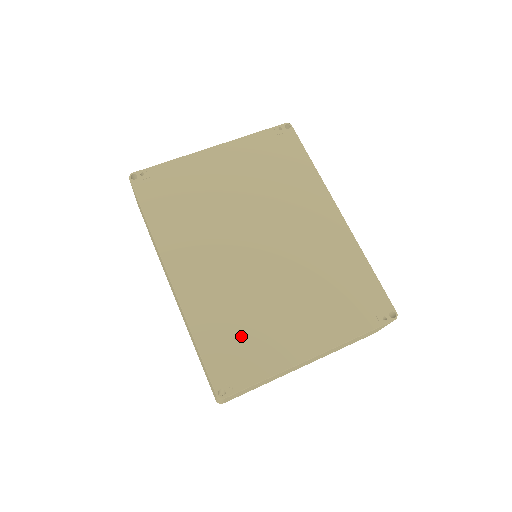
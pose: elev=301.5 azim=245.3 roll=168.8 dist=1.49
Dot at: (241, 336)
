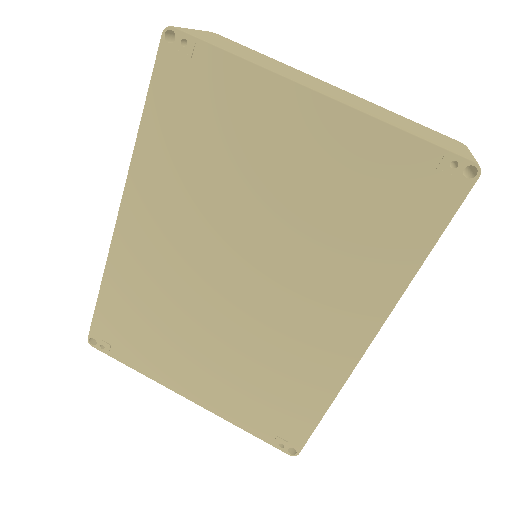
Dot at: (143, 326)
